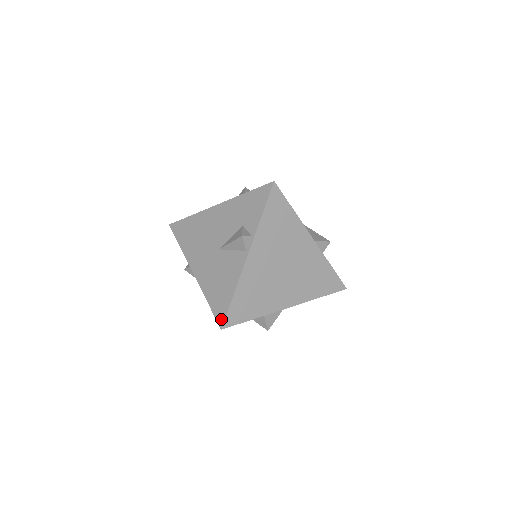
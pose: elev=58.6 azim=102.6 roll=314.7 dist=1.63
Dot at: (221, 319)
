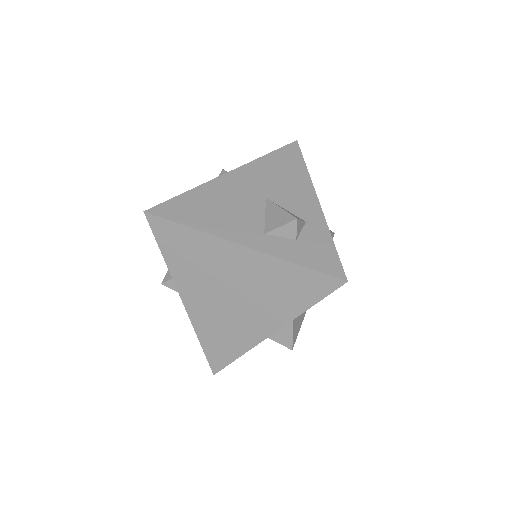
Dot at: (210, 364)
